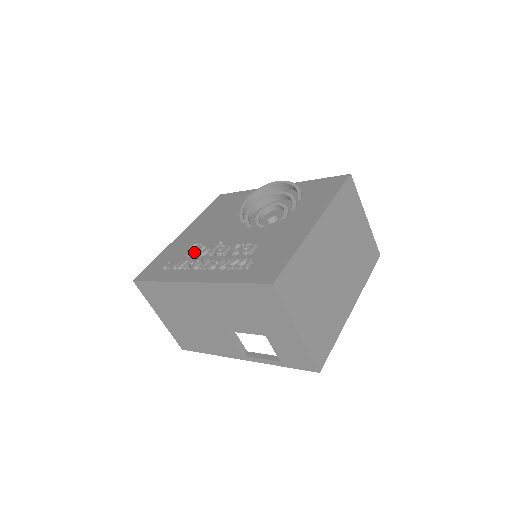
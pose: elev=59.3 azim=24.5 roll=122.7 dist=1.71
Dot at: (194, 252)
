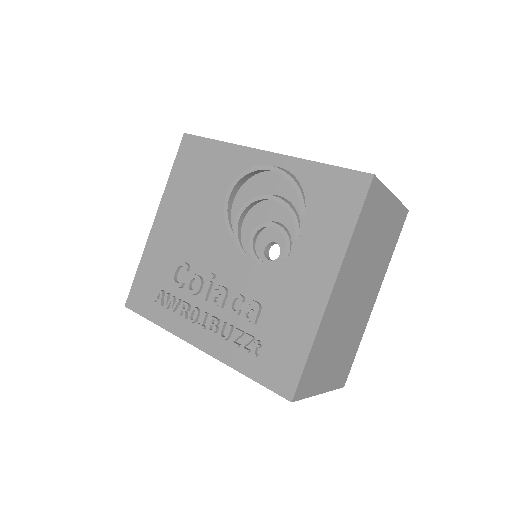
Dot at: (183, 280)
